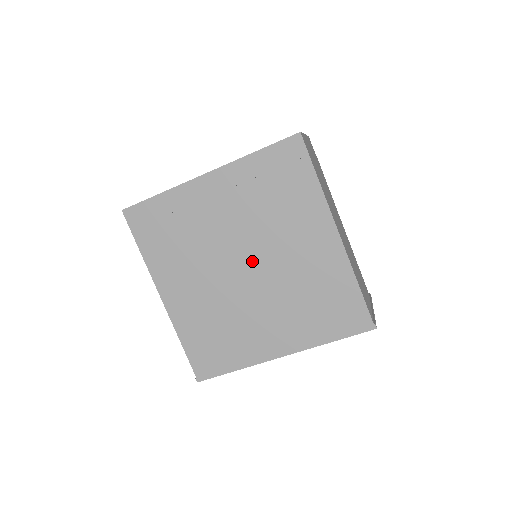
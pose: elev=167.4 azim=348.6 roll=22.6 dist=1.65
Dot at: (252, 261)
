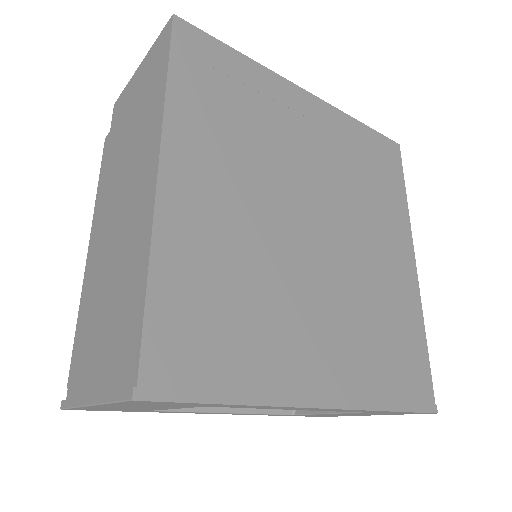
Dot at: (325, 225)
